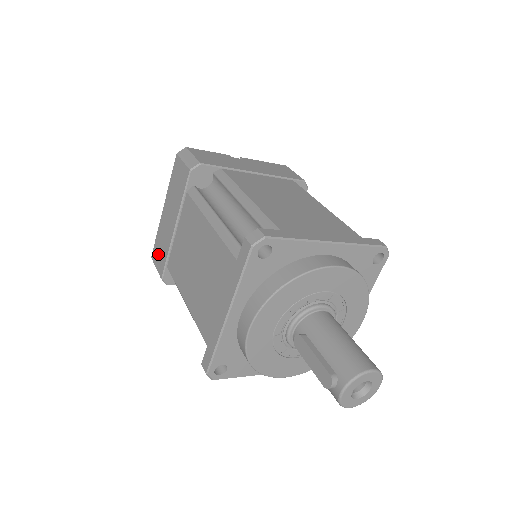
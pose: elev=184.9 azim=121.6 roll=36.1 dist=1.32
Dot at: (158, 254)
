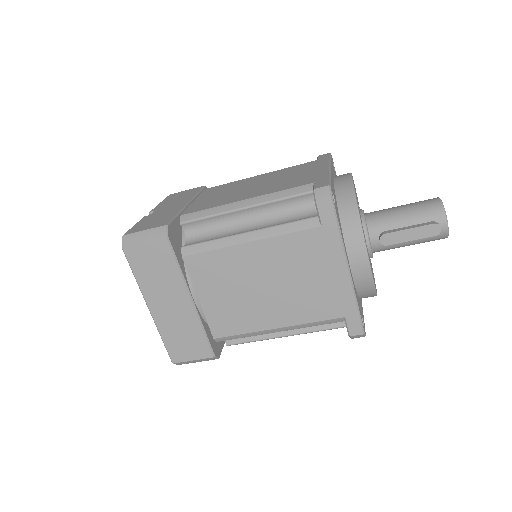
Dot at: (184, 347)
